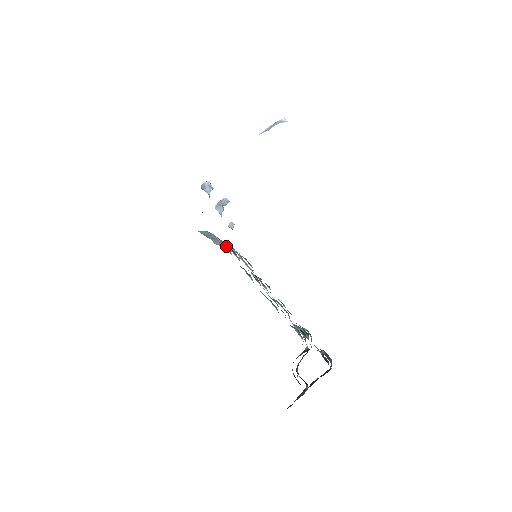
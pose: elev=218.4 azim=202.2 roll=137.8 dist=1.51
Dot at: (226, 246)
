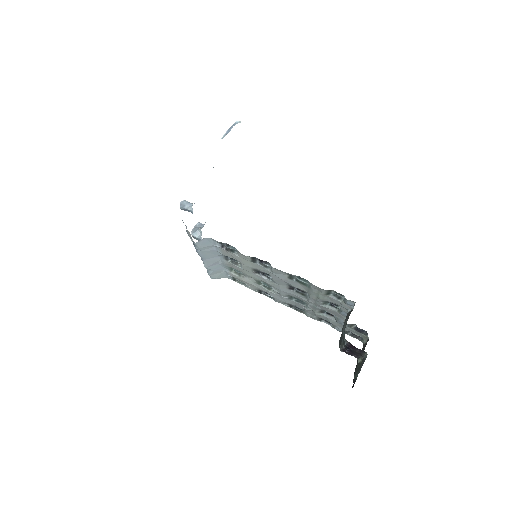
Dot at: (217, 267)
